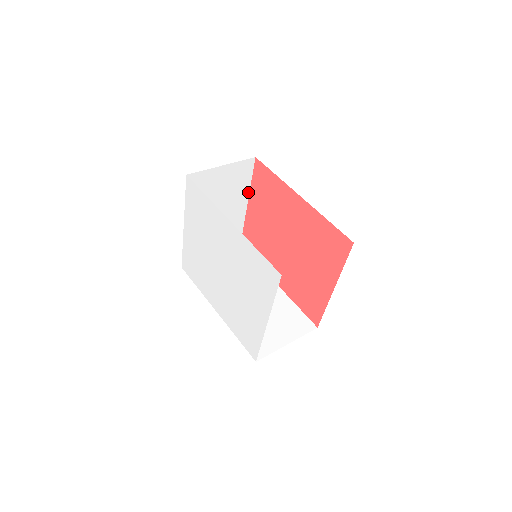
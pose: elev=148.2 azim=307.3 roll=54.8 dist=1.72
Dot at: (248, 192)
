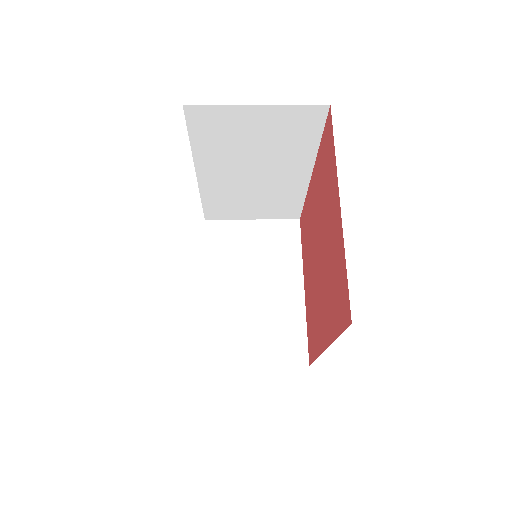
Dot at: (301, 268)
